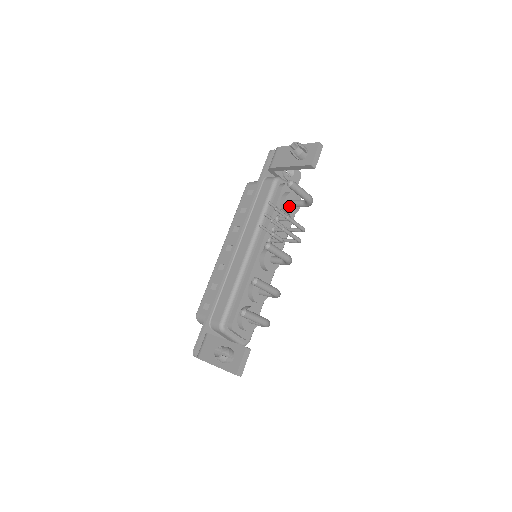
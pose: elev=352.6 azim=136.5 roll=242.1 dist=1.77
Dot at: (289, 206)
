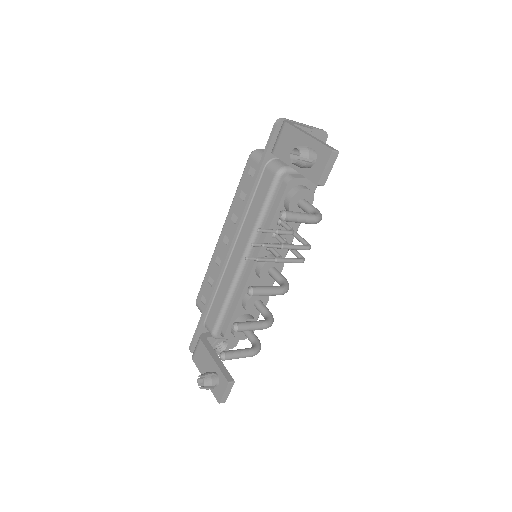
Dot at: (295, 208)
